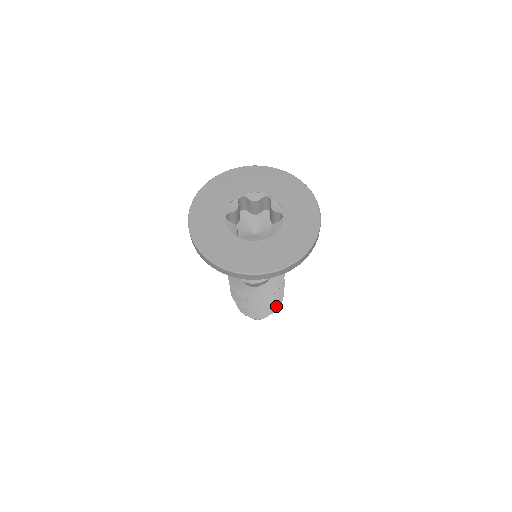
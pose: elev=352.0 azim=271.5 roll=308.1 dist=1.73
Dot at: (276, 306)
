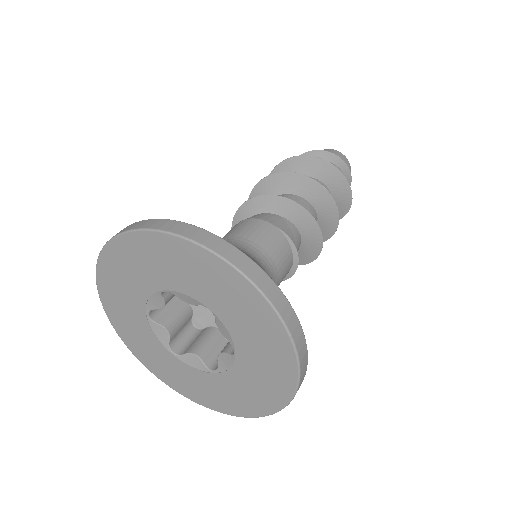
Dot at: occluded
